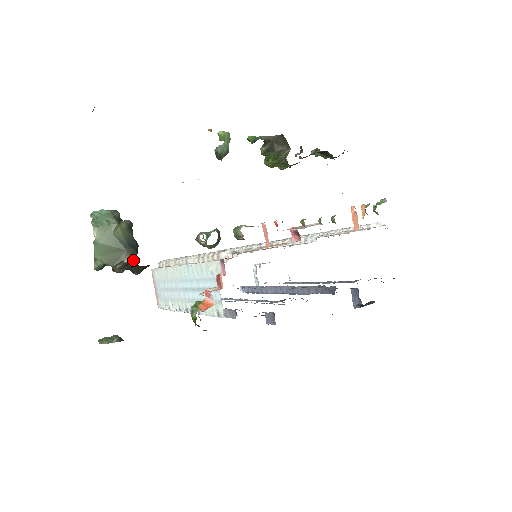
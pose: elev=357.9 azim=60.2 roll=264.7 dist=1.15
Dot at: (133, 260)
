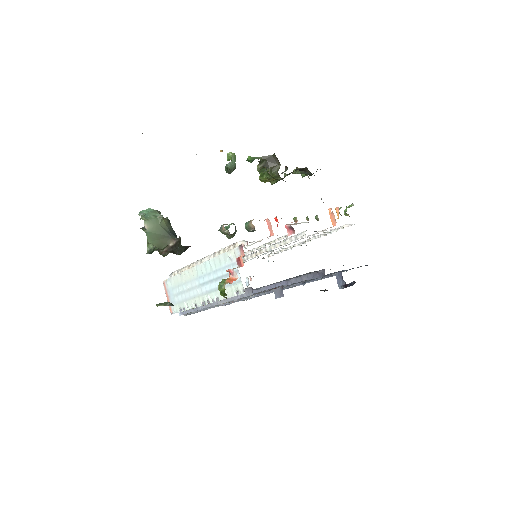
Dot at: (178, 243)
